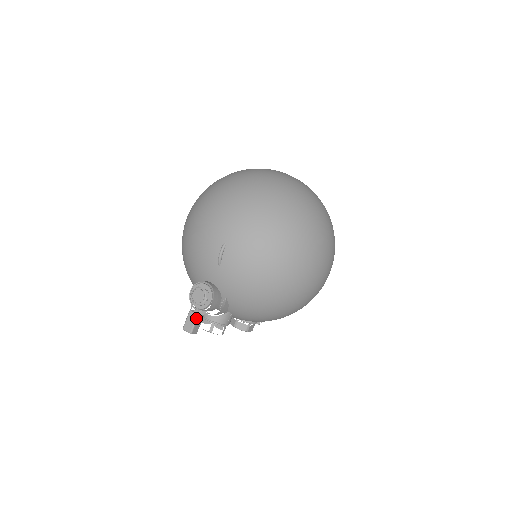
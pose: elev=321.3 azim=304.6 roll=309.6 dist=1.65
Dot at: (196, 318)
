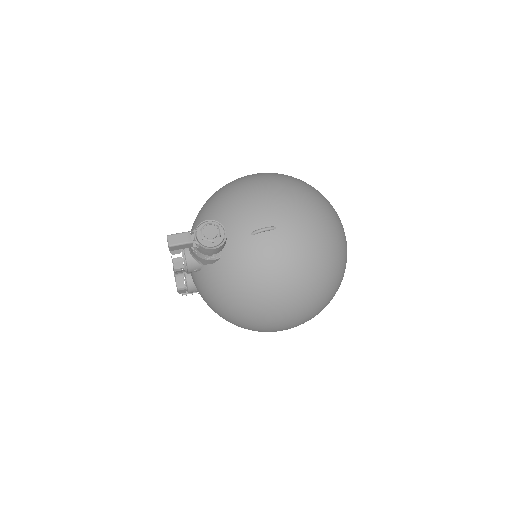
Dot at: (188, 242)
